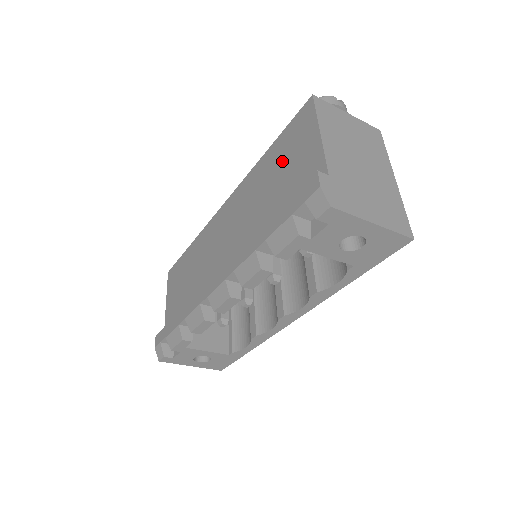
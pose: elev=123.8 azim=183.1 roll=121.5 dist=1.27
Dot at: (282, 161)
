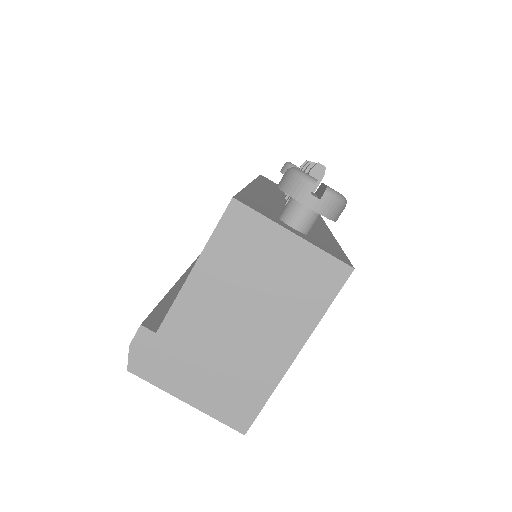
Dot at: occluded
